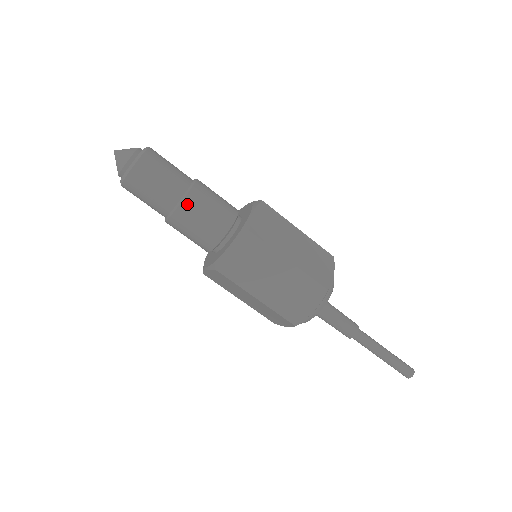
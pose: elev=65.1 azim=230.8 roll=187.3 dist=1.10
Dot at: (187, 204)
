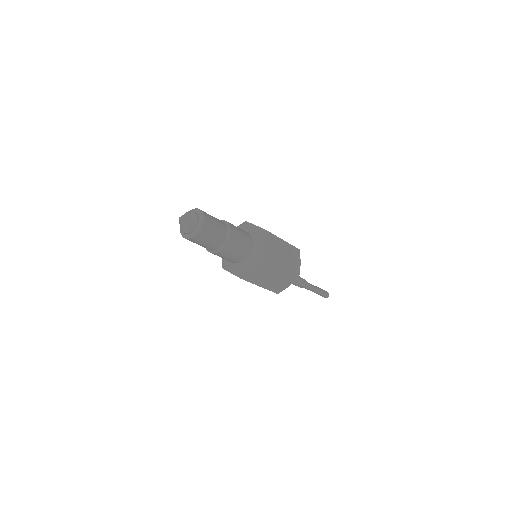
Dot at: (228, 247)
